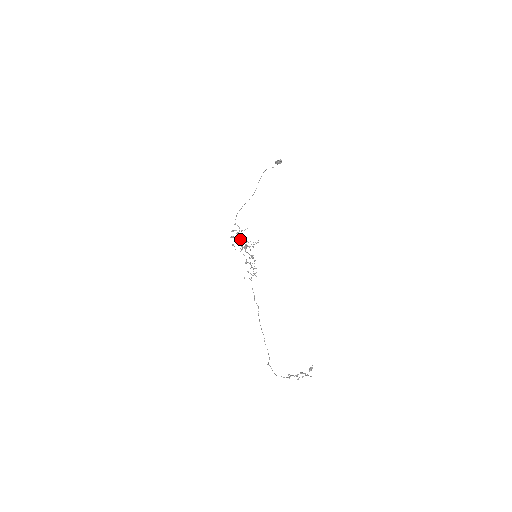
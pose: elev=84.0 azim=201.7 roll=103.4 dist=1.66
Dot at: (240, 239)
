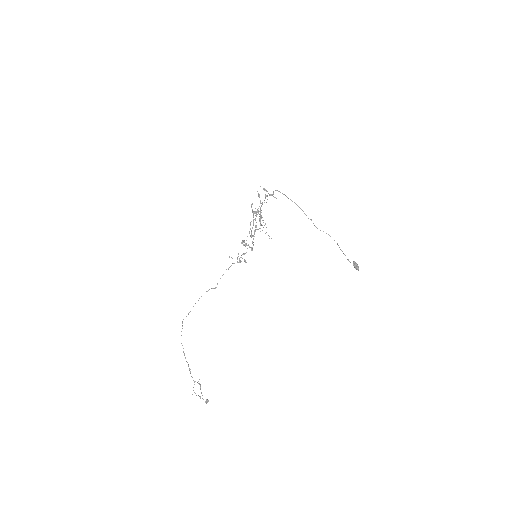
Dot at: occluded
